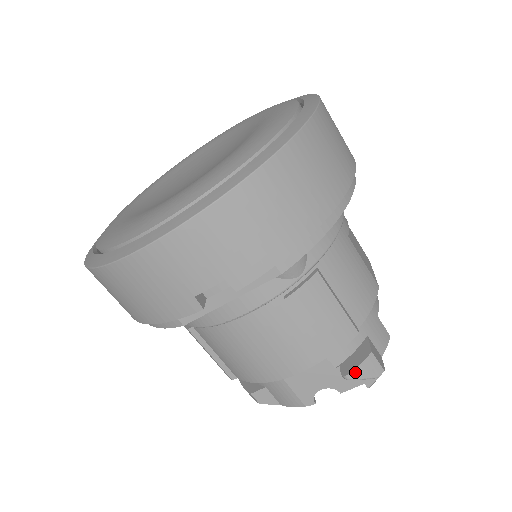
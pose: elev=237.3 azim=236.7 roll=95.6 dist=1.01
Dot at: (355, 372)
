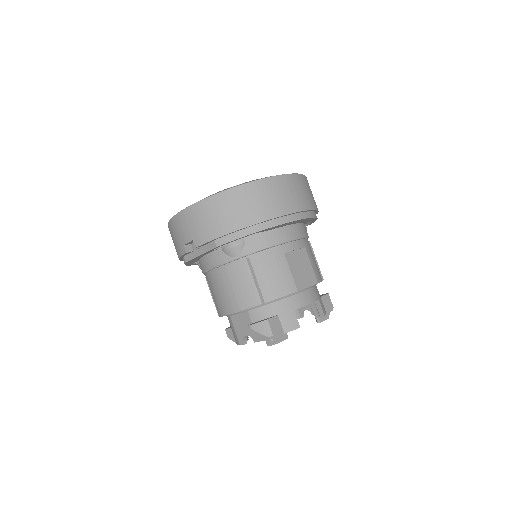
Dot at: (254, 326)
